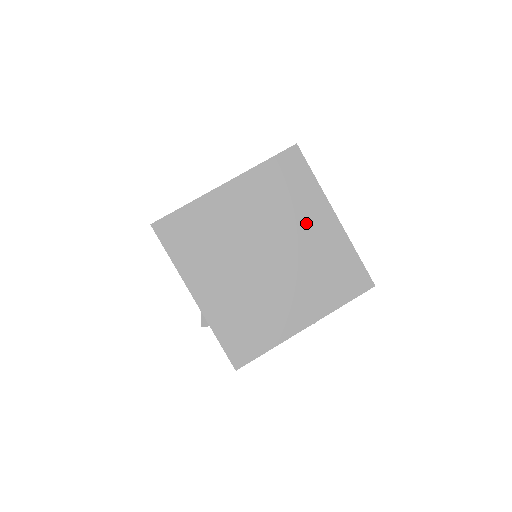
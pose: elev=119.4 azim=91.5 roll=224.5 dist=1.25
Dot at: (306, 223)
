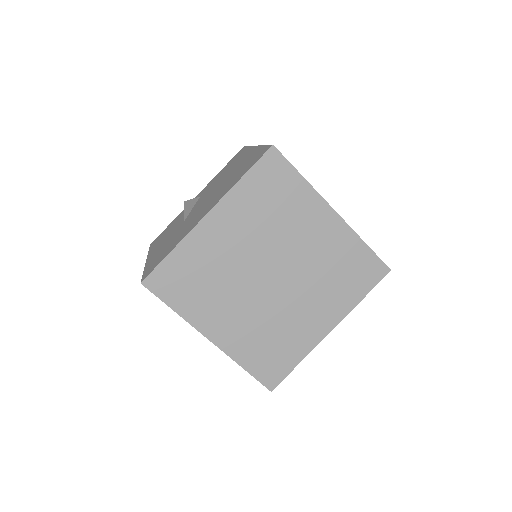
Dot at: (305, 229)
